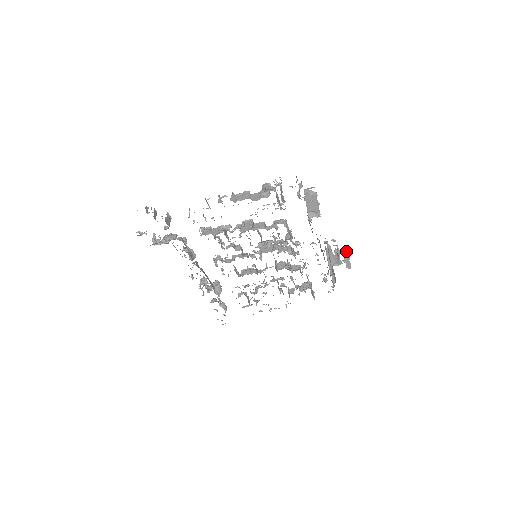
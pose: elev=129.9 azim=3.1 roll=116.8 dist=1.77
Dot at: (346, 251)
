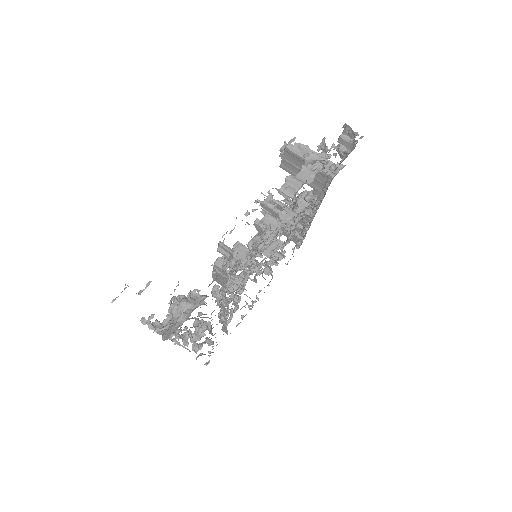
Dot at: occluded
